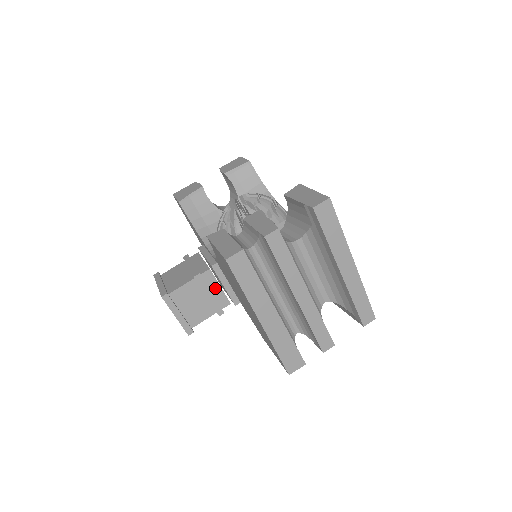
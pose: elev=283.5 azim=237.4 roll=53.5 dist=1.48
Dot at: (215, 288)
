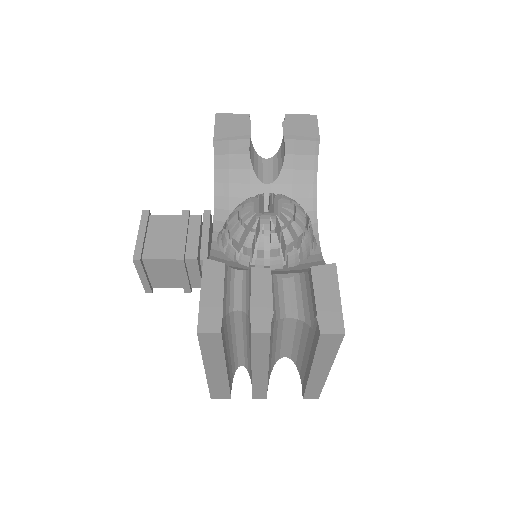
Dot at: (194, 273)
